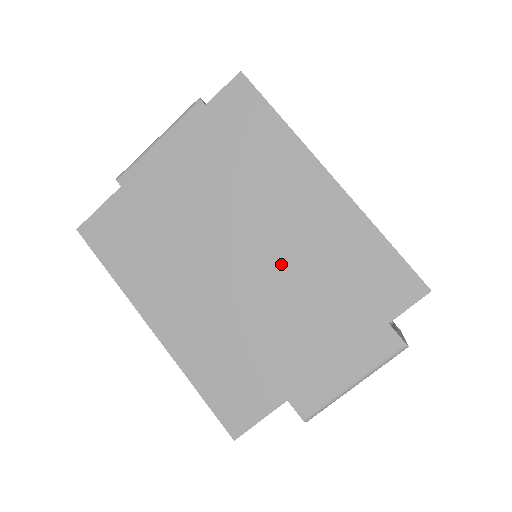
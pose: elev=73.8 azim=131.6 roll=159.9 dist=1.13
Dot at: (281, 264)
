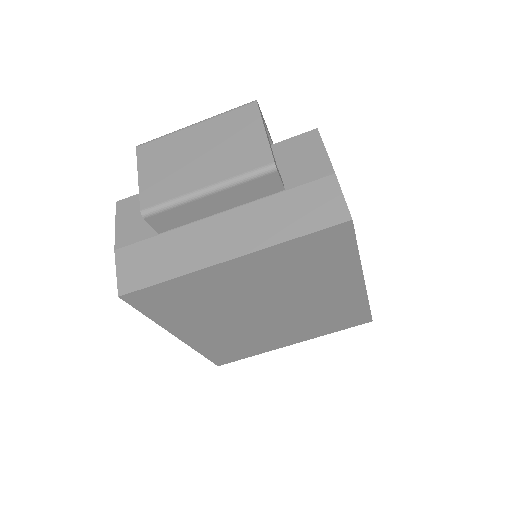
Dot at: (297, 314)
